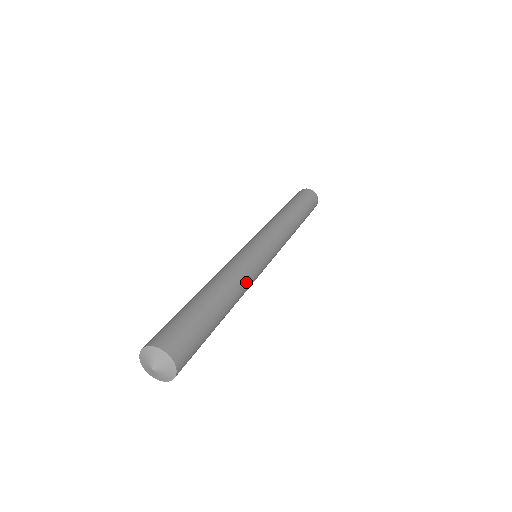
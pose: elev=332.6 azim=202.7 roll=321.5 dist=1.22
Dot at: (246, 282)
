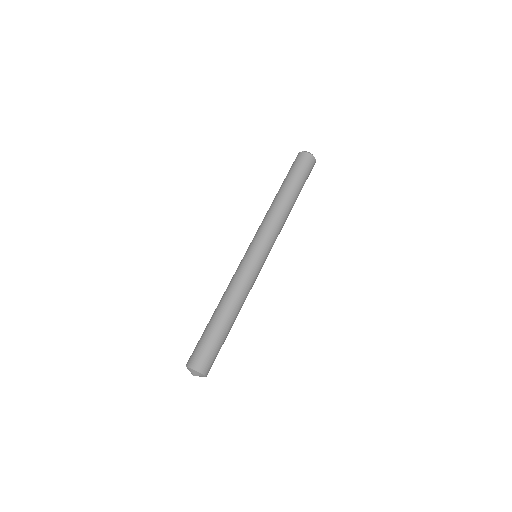
Dot at: occluded
